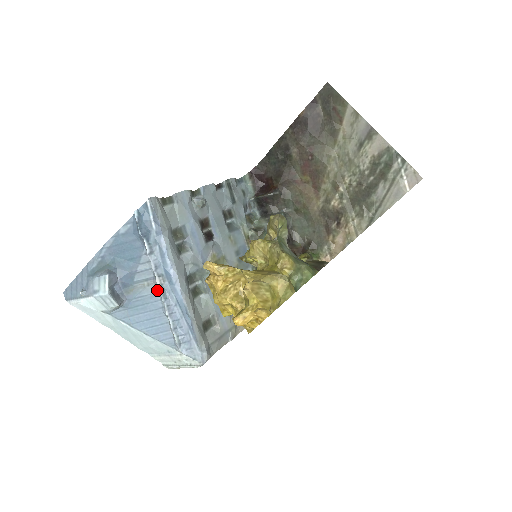
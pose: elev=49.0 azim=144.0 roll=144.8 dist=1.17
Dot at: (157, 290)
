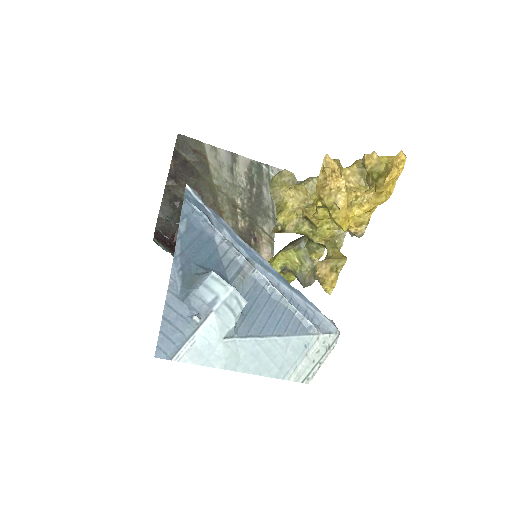
Dot at: (254, 278)
